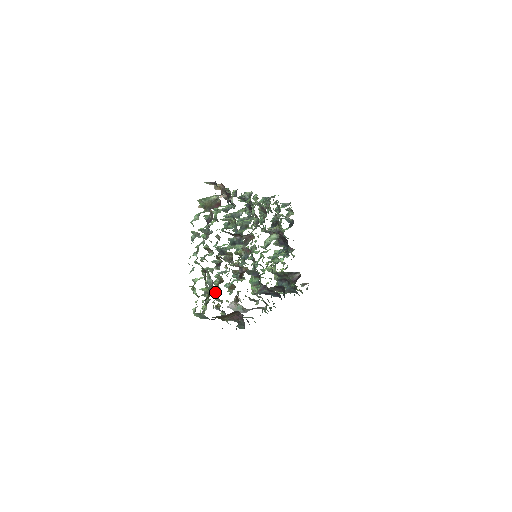
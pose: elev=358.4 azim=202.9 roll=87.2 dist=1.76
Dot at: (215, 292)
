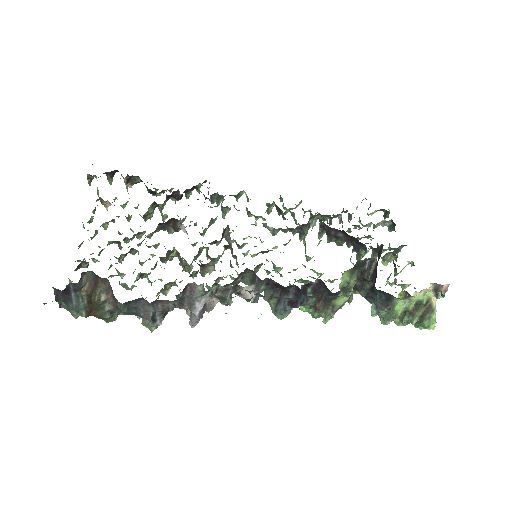
Dot at: occluded
